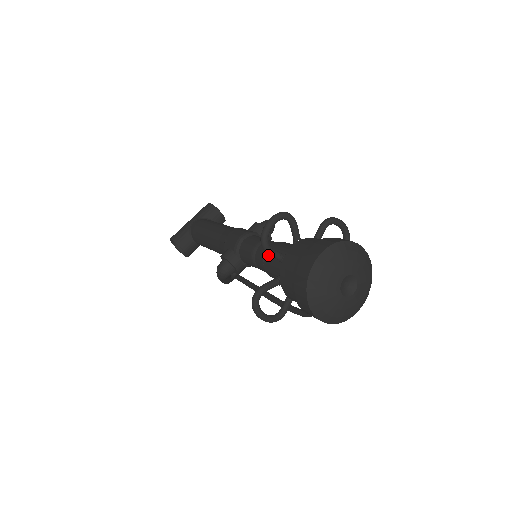
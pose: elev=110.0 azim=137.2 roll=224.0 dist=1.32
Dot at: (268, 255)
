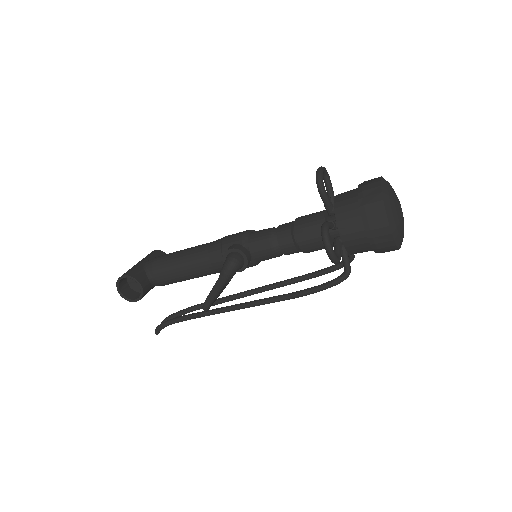
Dot at: (299, 221)
